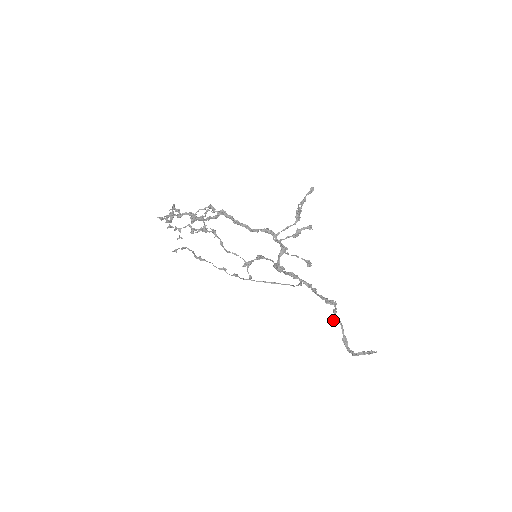
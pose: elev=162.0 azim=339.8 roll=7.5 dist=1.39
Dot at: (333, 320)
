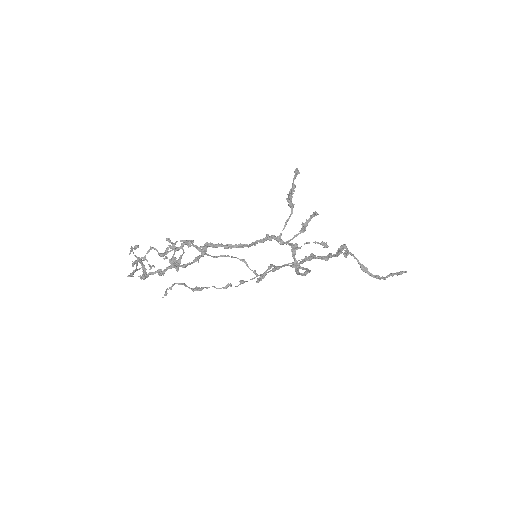
Dot at: (345, 257)
